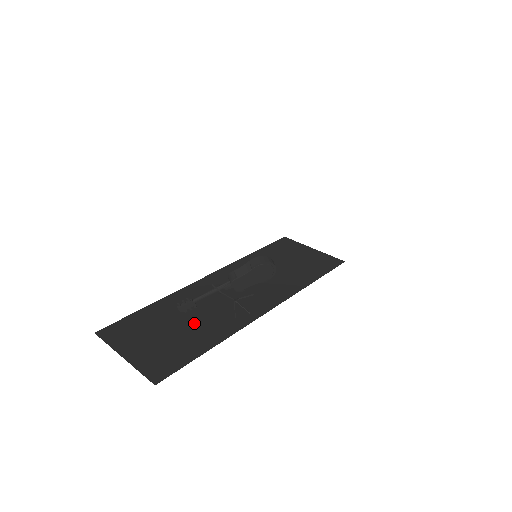
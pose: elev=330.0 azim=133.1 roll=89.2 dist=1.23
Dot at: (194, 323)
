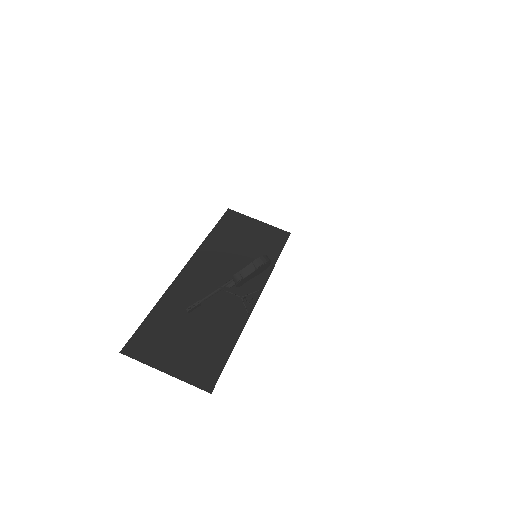
Dot at: (205, 322)
